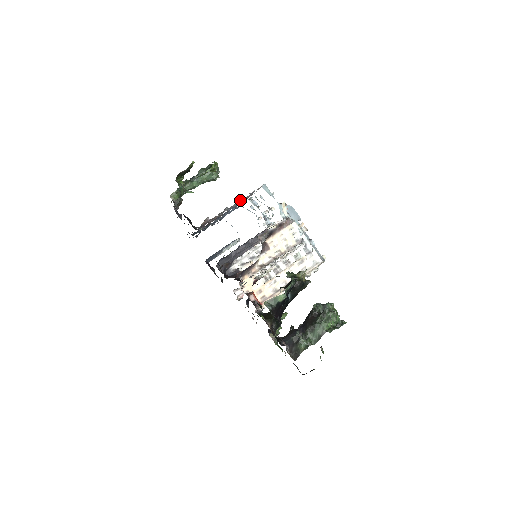
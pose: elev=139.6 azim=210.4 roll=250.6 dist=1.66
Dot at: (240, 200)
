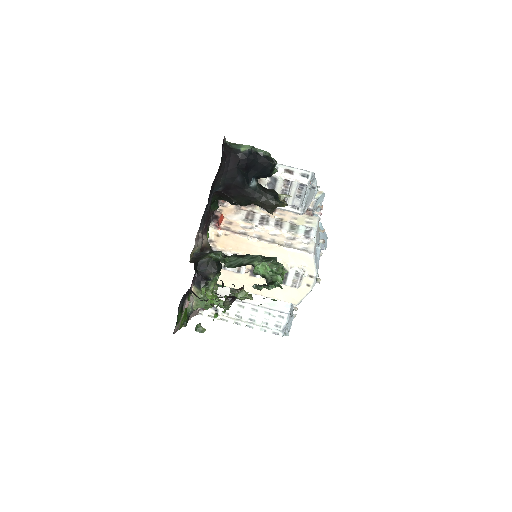
Dot at: occluded
